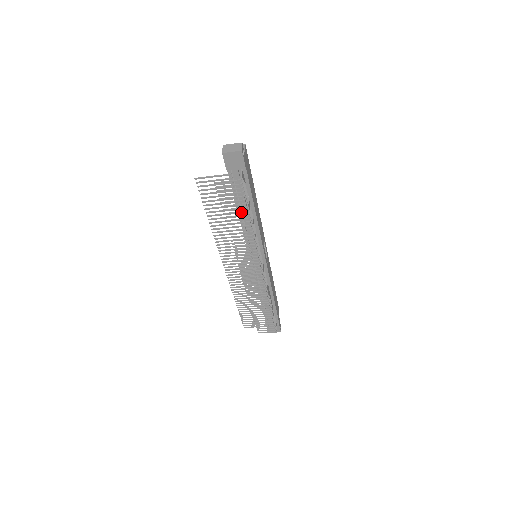
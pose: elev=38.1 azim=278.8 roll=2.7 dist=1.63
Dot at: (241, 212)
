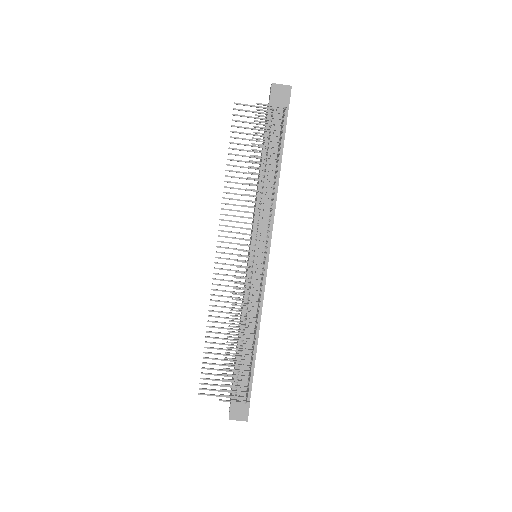
Dot at: (271, 152)
